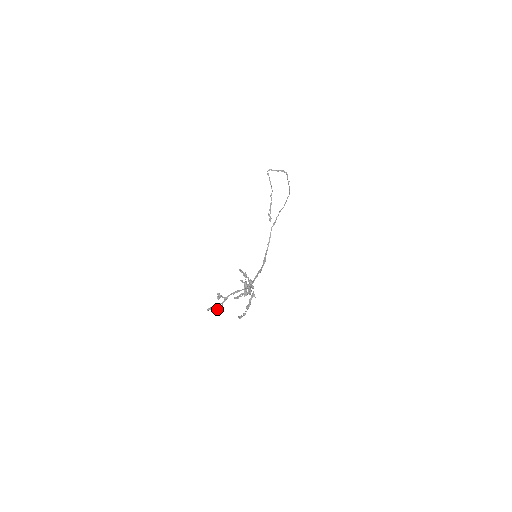
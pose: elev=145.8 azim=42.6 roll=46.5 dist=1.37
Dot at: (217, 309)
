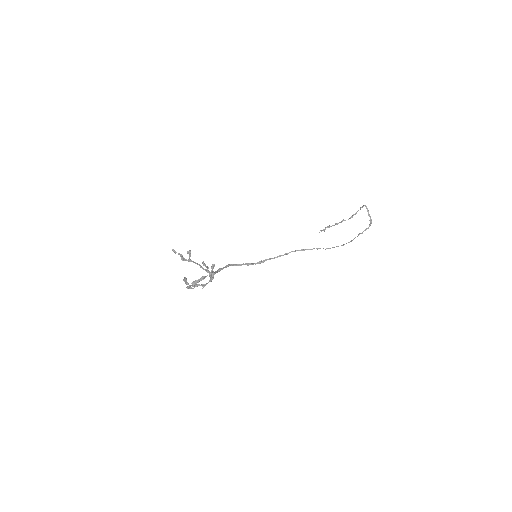
Dot at: occluded
